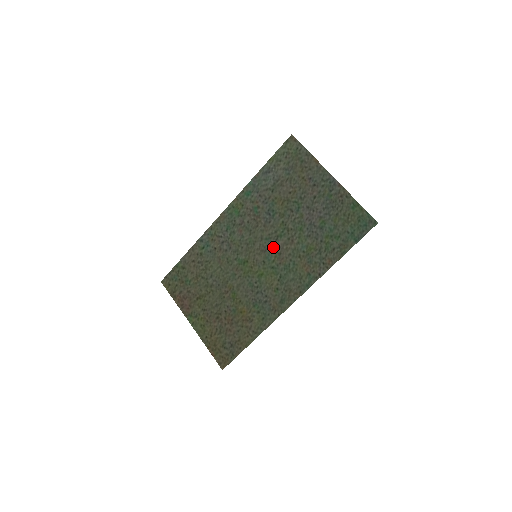
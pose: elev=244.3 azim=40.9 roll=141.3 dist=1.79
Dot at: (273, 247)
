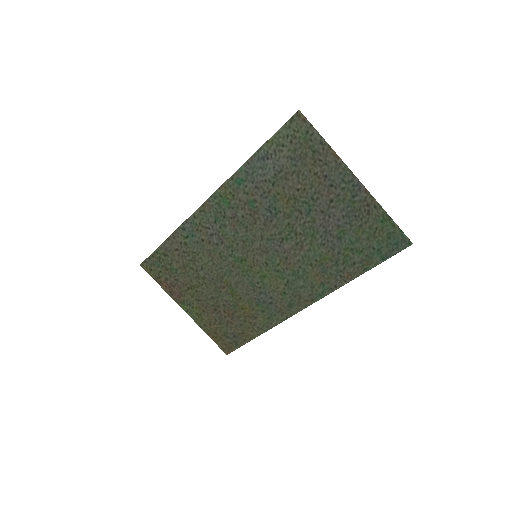
Dot at: (277, 250)
